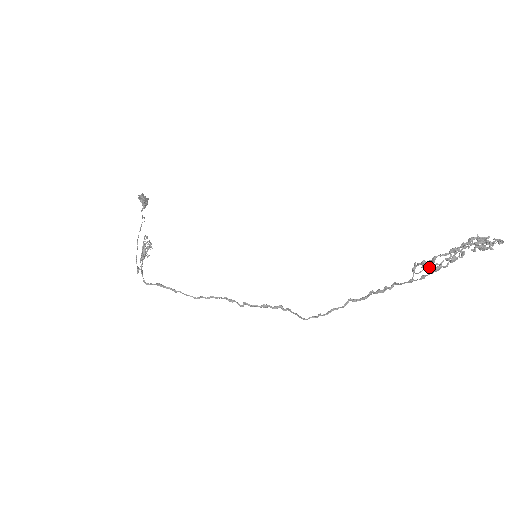
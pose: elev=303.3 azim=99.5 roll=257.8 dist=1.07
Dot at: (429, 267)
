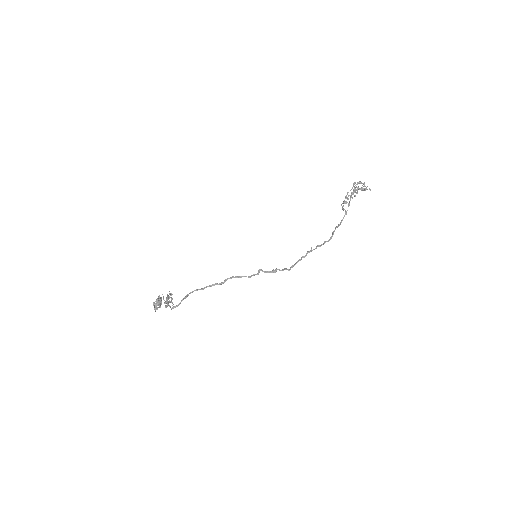
Dot at: (346, 195)
